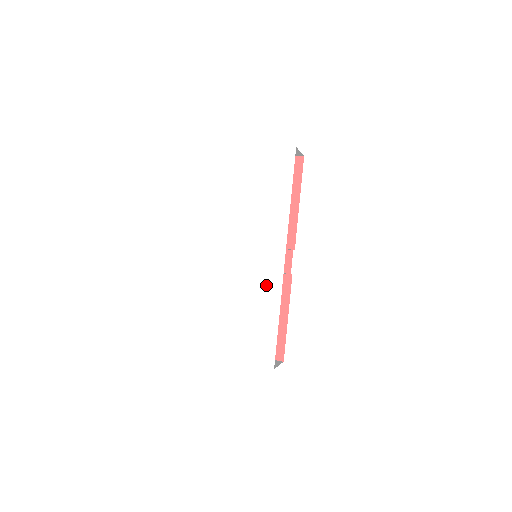
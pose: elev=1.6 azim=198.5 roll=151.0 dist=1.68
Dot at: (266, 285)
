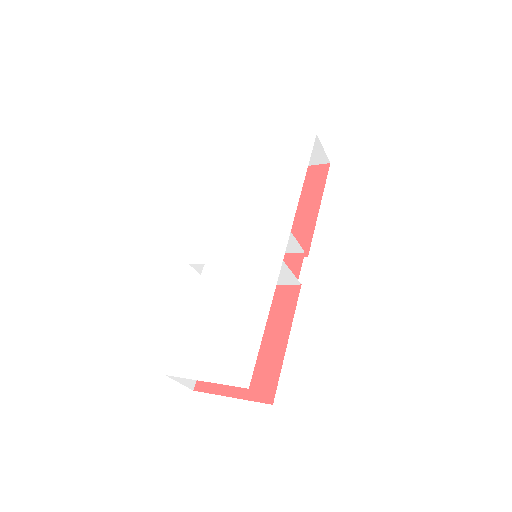
Dot at: (258, 275)
